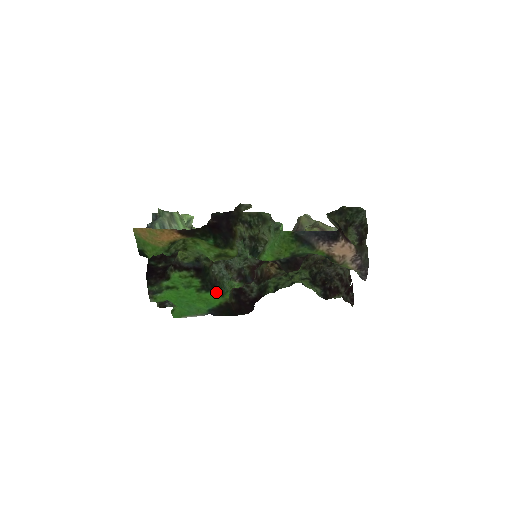
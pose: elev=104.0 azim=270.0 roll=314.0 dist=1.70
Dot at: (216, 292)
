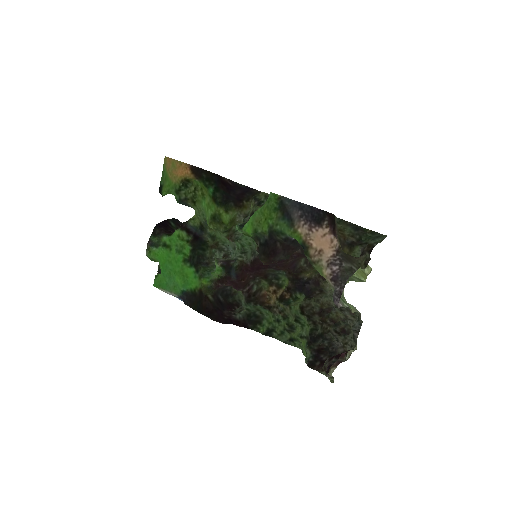
Dot at: (197, 270)
